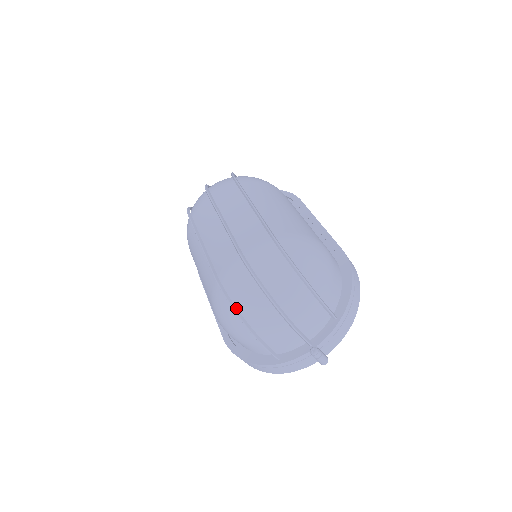
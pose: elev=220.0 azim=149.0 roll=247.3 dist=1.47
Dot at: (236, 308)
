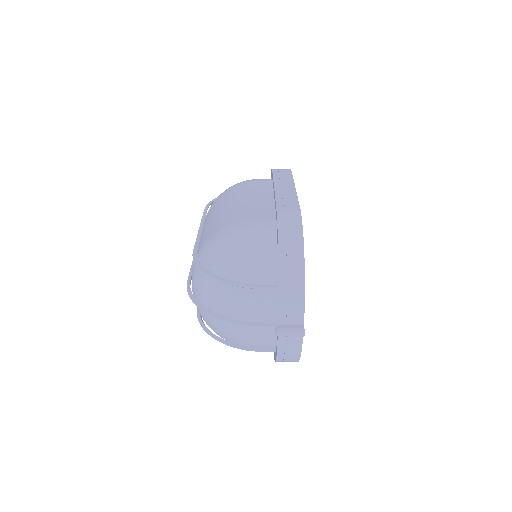
Dot at: (209, 331)
